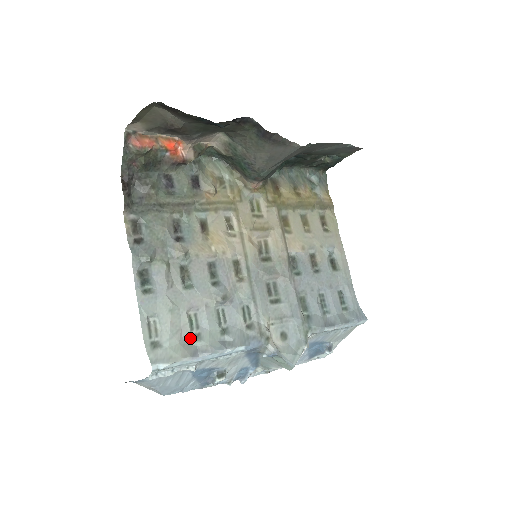
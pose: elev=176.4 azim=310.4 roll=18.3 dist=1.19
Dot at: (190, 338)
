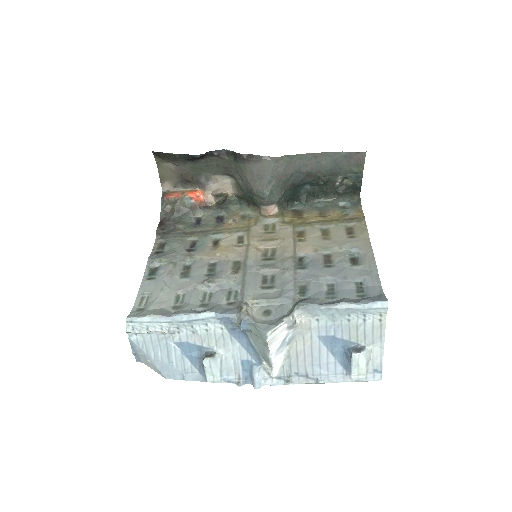
Dot at: (171, 308)
